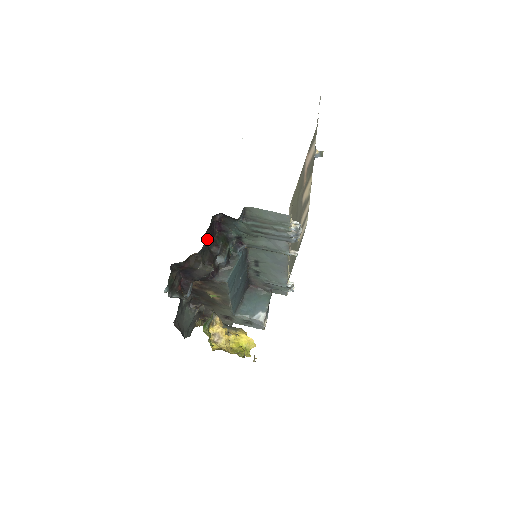
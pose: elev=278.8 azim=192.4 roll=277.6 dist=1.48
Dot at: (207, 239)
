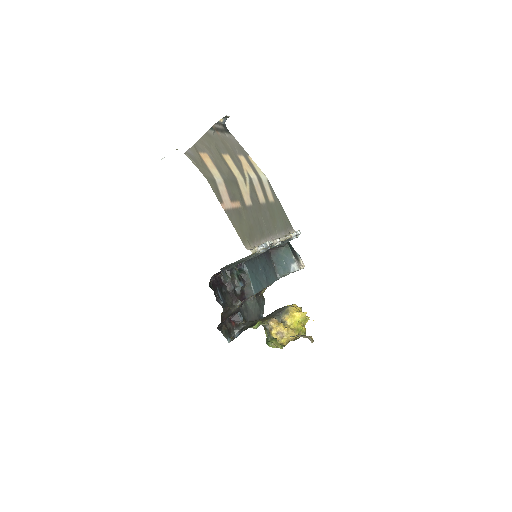
Dot at: (219, 294)
